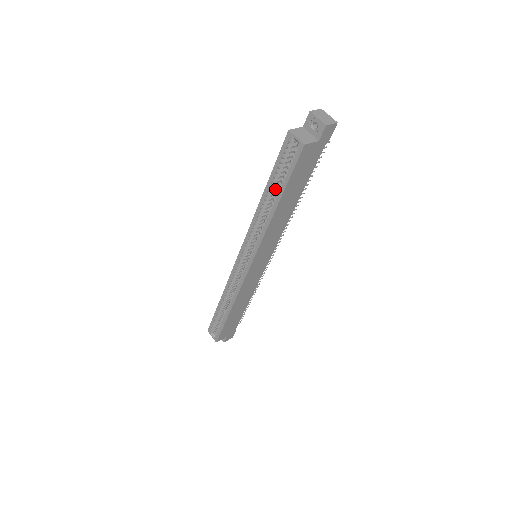
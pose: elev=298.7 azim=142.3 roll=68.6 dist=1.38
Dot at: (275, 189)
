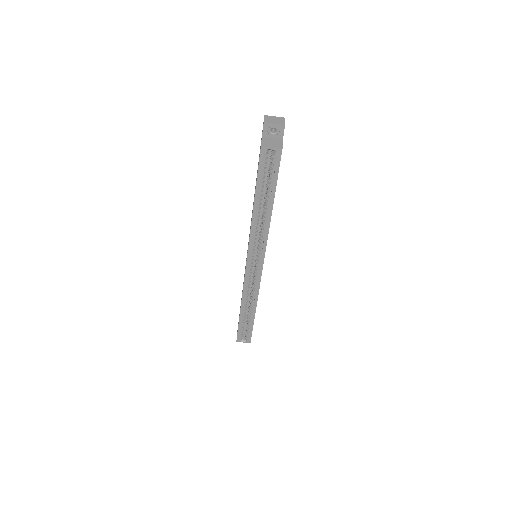
Dot at: (261, 196)
